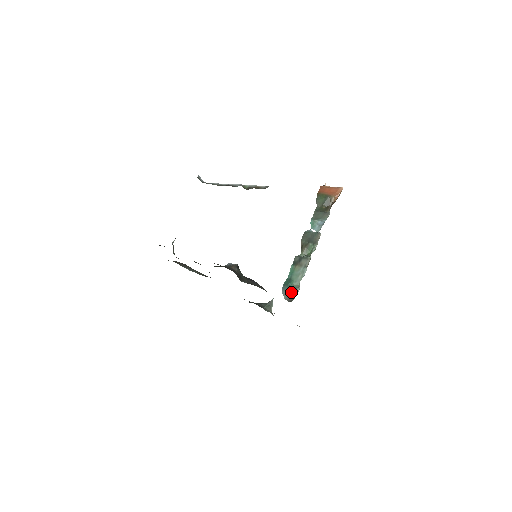
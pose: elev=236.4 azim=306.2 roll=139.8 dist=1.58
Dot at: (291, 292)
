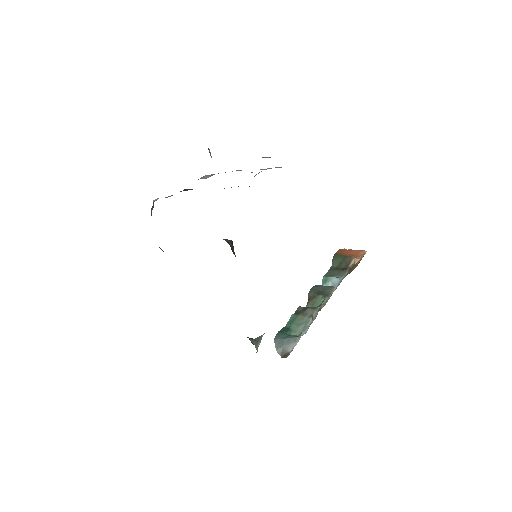
Dot at: (287, 341)
